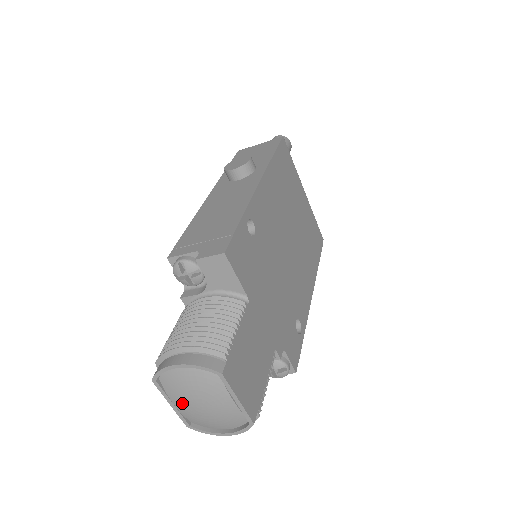
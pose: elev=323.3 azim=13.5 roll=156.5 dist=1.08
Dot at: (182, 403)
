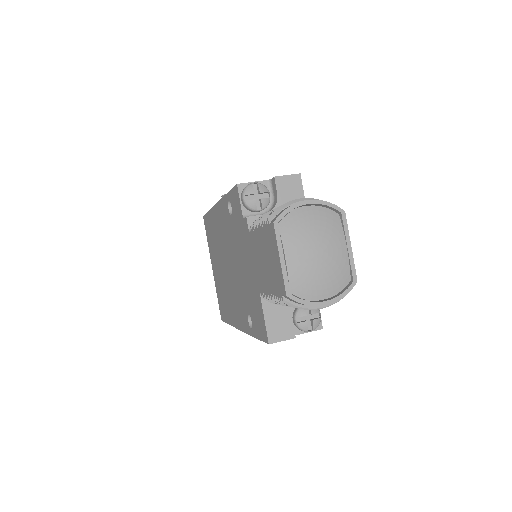
Dot at: (298, 251)
